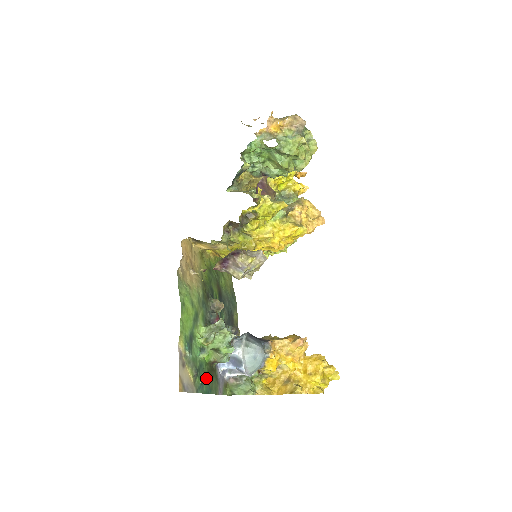
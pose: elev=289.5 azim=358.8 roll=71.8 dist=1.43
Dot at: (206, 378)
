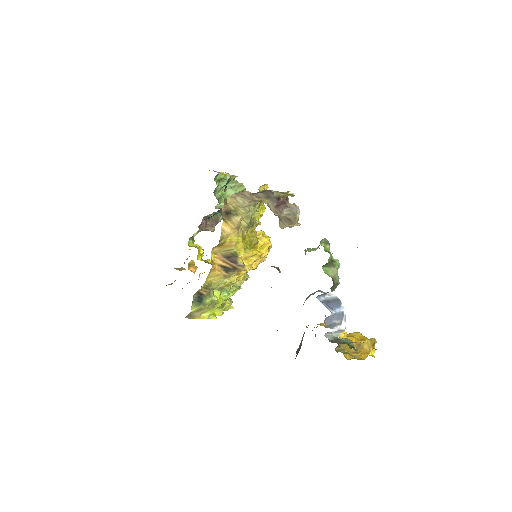
Dot at: occluded
